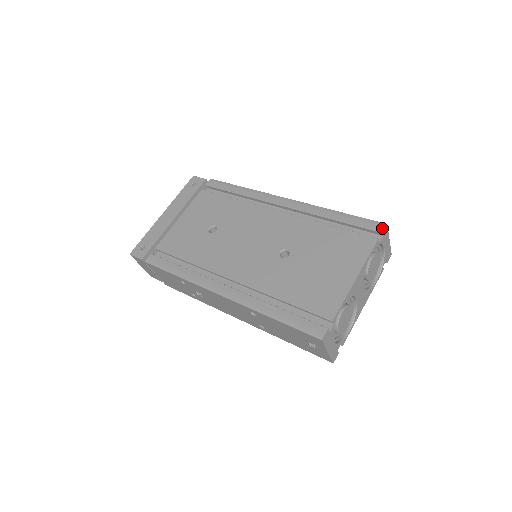
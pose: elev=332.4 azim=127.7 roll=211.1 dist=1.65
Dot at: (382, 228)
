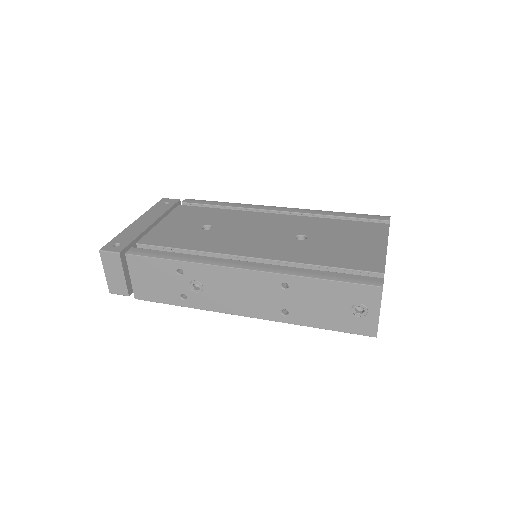
Dot at: (388, 218)
